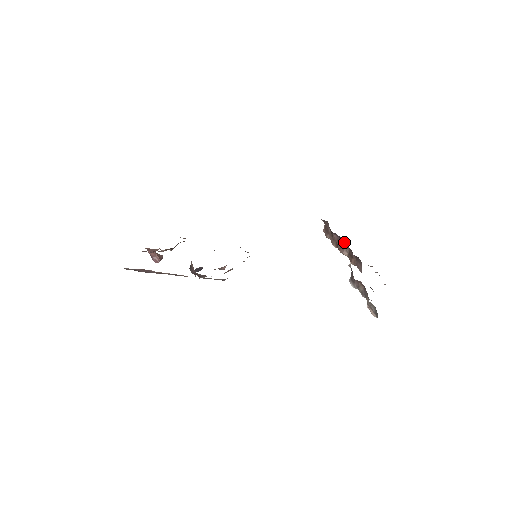
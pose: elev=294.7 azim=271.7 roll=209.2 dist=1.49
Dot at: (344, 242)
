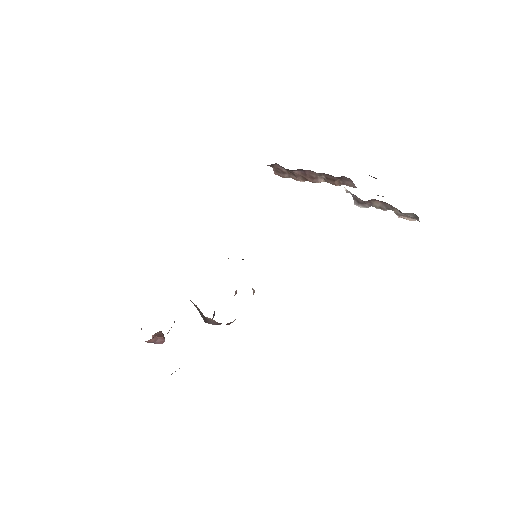
Dot at: (314, 172)
